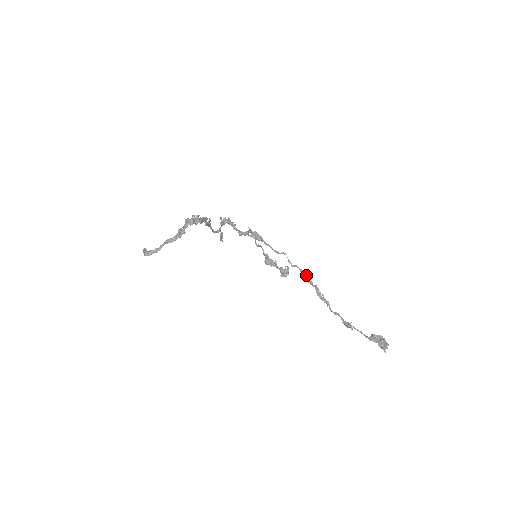
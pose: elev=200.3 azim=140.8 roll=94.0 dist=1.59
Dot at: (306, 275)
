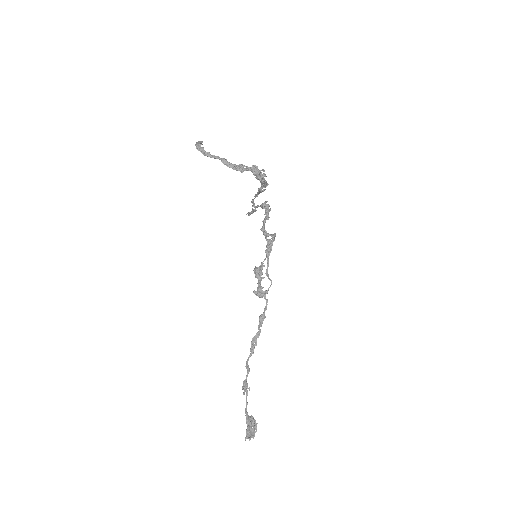
Dot at: occluded
